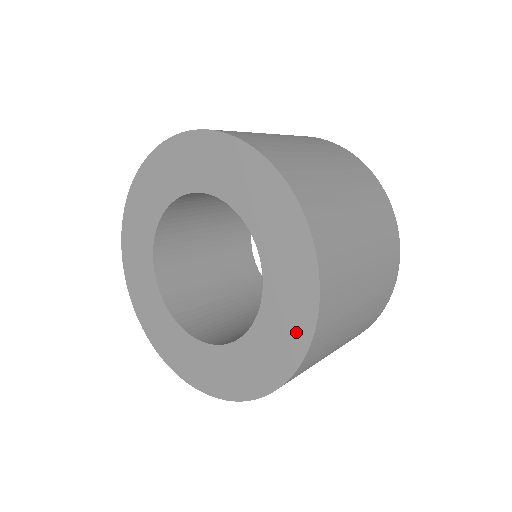
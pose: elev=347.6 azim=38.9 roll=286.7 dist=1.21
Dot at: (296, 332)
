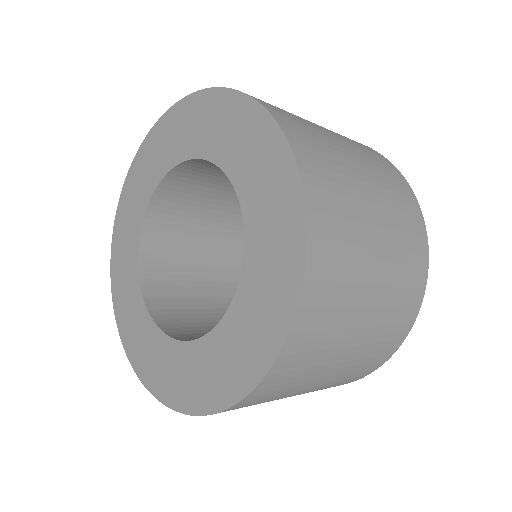
Dot at: (218, 389)
